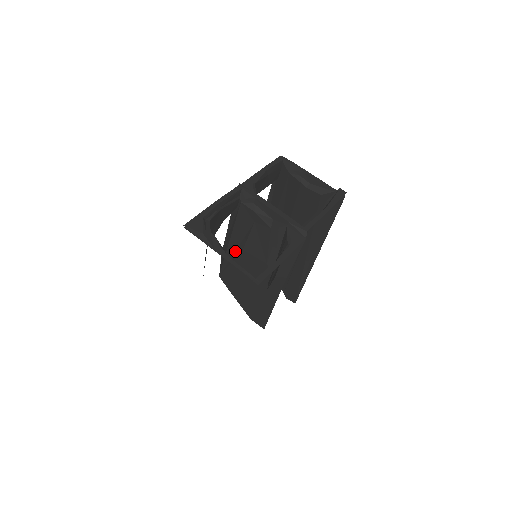
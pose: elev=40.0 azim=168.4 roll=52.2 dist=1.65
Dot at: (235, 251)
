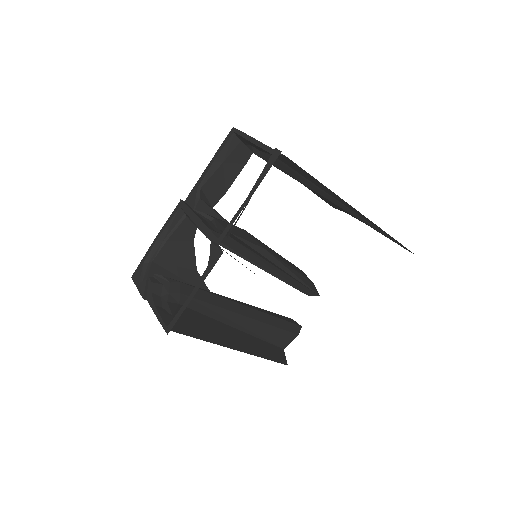
Dot at: occluded
